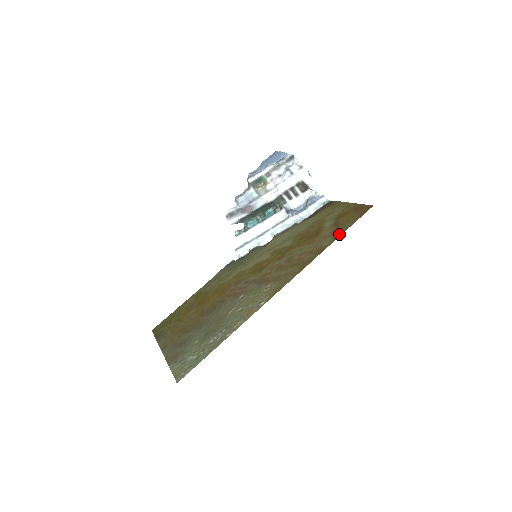
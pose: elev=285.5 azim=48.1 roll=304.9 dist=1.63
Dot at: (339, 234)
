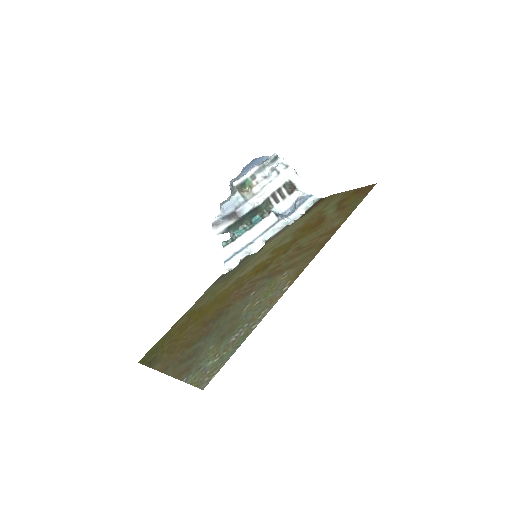
Dot at: (350, 212)
